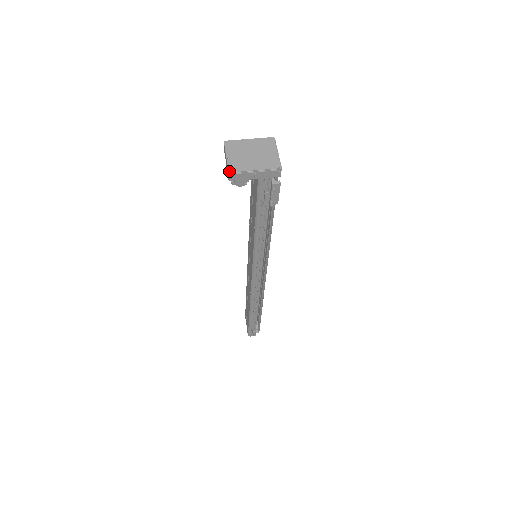
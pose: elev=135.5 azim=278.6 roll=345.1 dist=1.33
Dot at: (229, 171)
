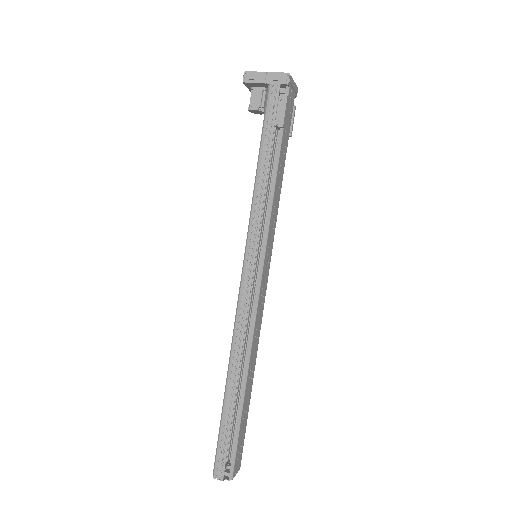
Dot at: (245, 71)
